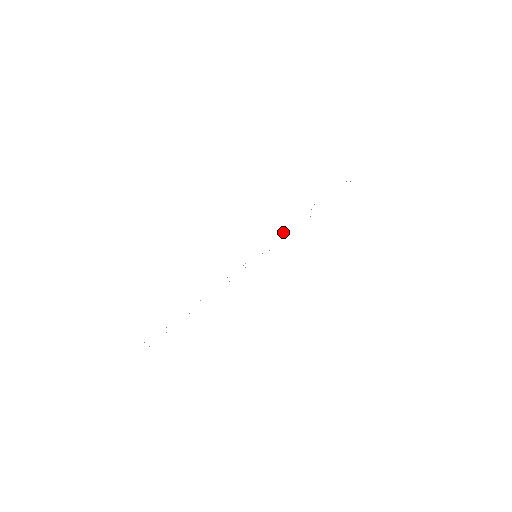
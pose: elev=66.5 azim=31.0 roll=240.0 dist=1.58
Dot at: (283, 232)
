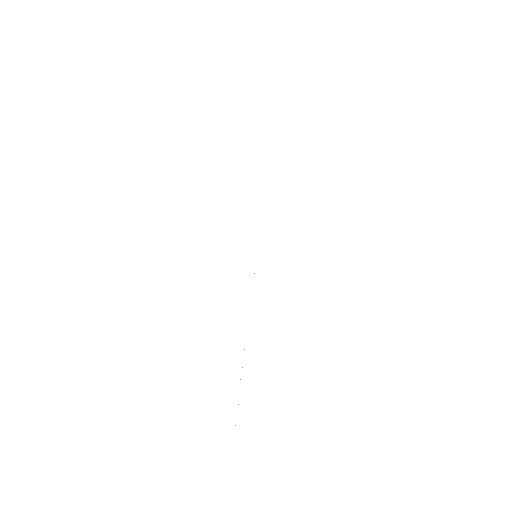
Dot at: occluded
